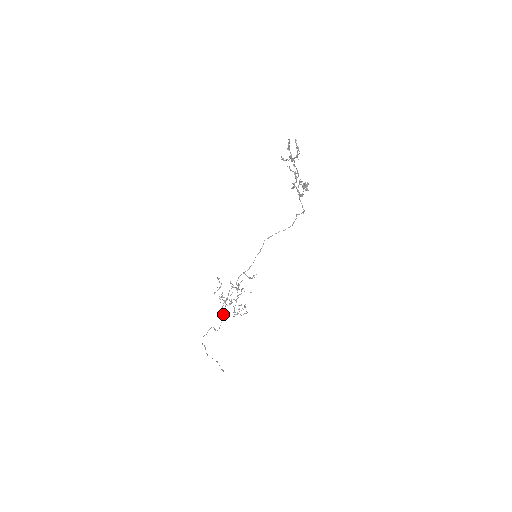
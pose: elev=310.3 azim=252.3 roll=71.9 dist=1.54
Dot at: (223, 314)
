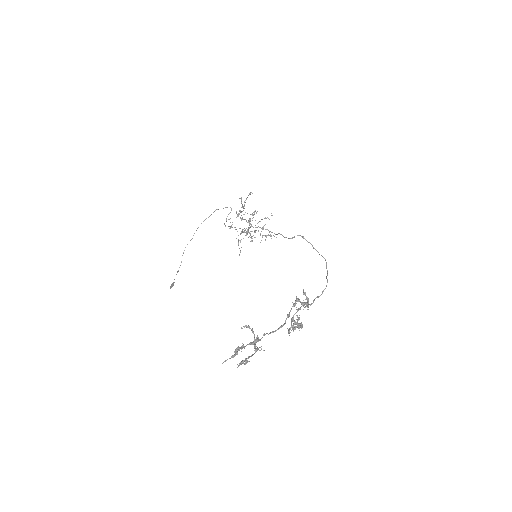
Dot at: (230, 226)
